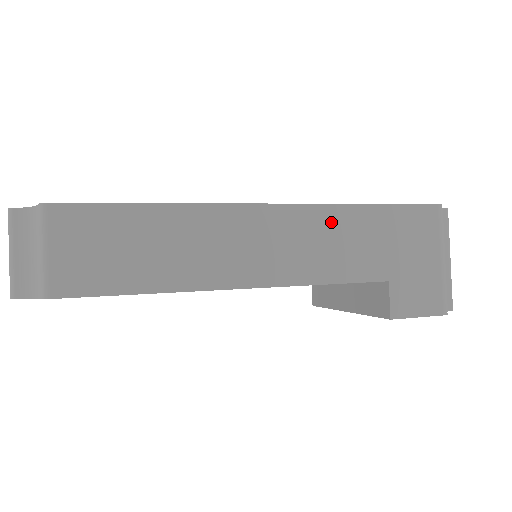
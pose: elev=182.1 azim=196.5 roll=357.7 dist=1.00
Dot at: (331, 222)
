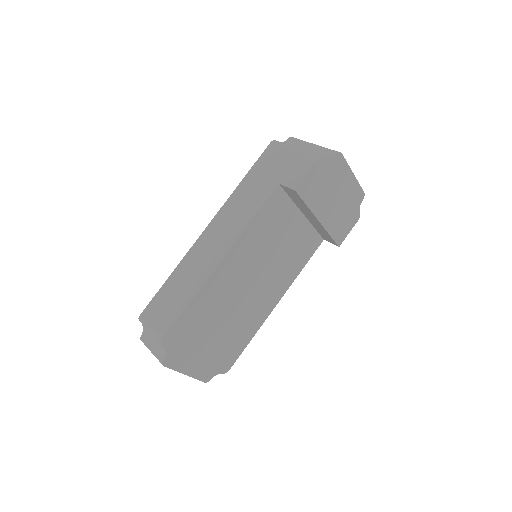
Dot at: (234, 202)
